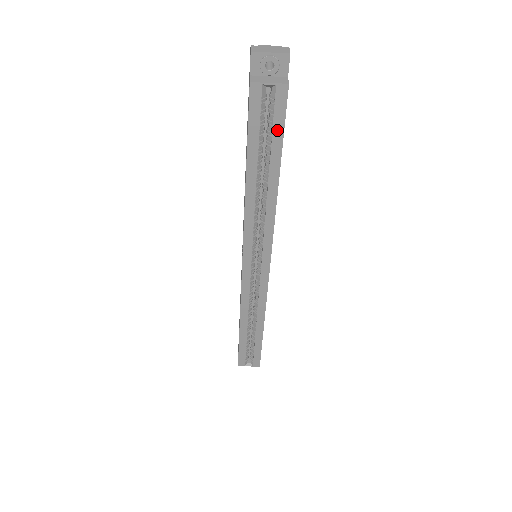
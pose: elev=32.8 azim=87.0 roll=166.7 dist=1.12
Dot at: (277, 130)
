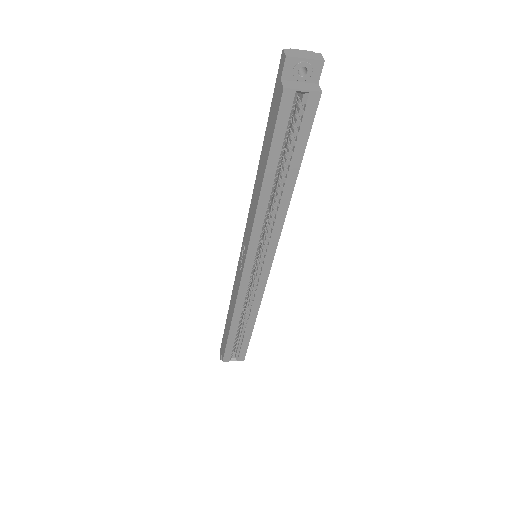
Dot at: (302, 136)
